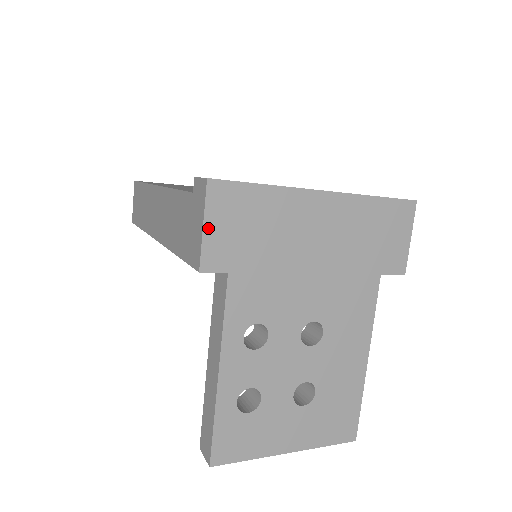
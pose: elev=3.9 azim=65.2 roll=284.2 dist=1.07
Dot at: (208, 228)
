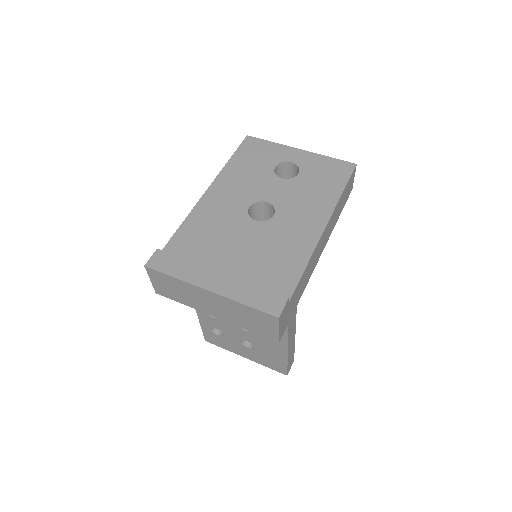
Dot at: (153, 281)
